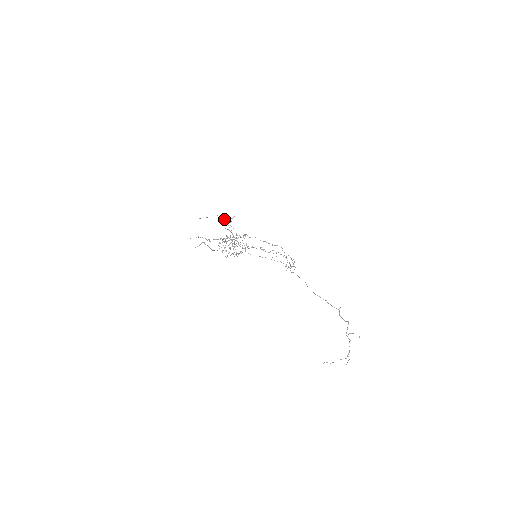
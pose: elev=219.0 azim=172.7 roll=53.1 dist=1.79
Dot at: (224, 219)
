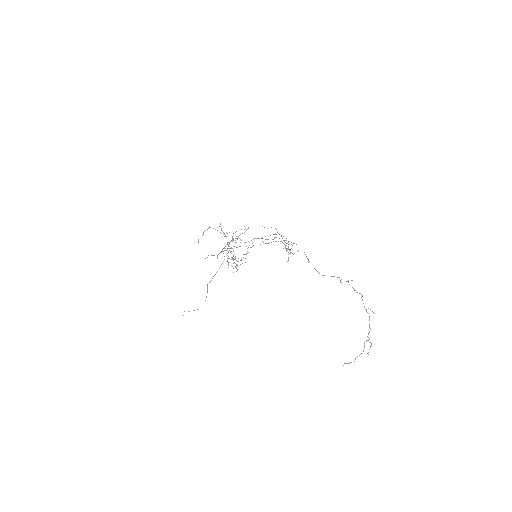
Dot at: occluded
